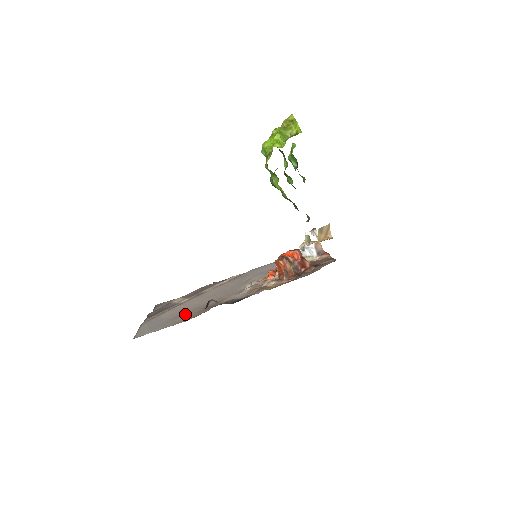
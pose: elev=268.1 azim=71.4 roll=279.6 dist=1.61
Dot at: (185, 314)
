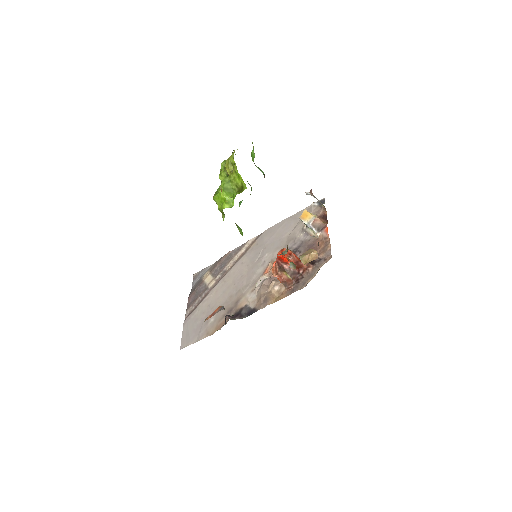
Dot at: (213, 317)
